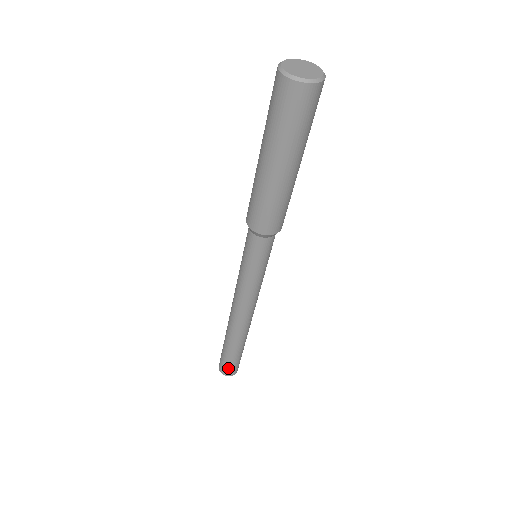
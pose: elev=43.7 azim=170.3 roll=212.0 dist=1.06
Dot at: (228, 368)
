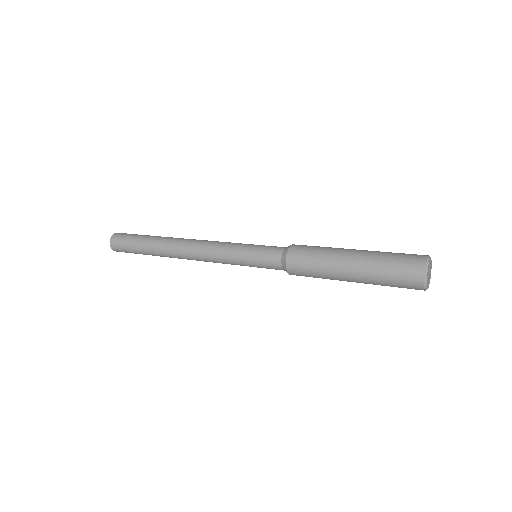
Dot at: (127, 252)
